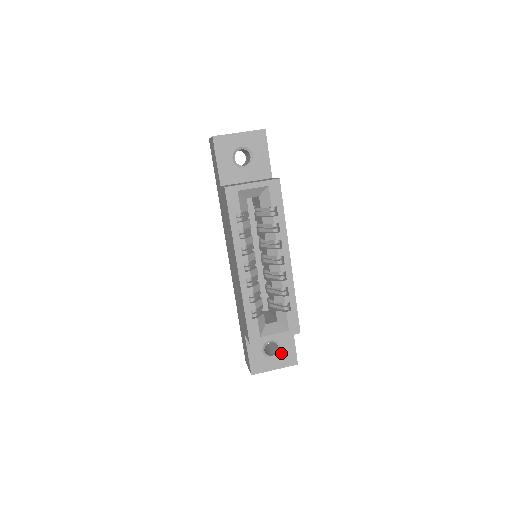
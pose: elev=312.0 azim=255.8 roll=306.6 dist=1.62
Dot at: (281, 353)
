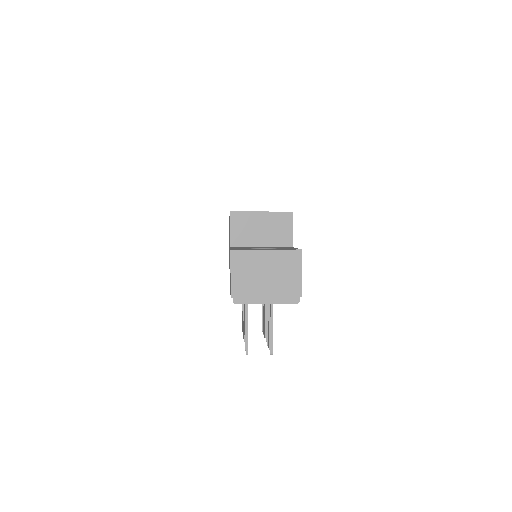
Dot at: occluded
